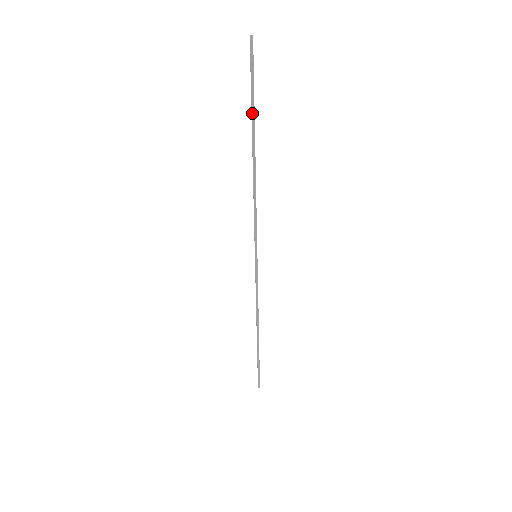
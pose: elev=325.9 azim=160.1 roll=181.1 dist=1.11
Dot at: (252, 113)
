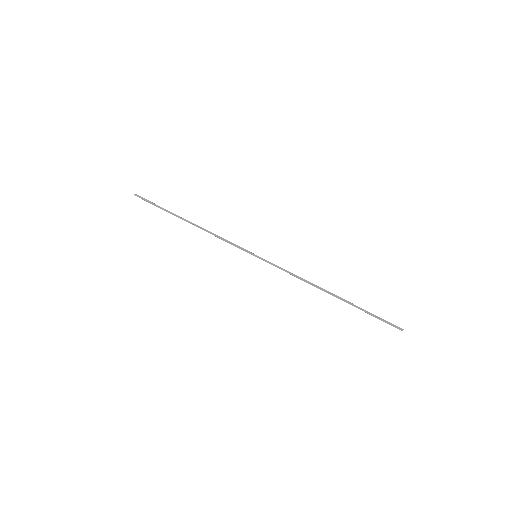
Dot at: (167, 211)
